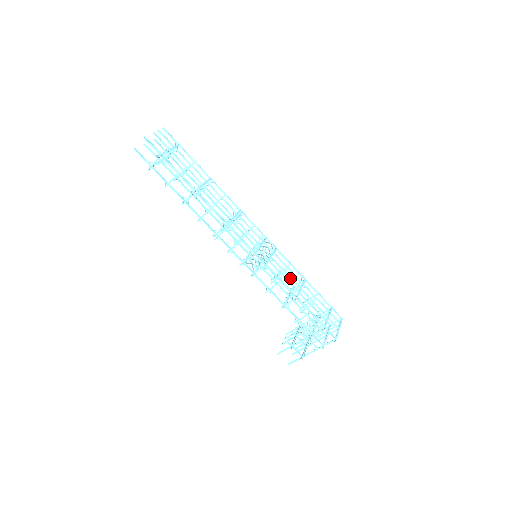
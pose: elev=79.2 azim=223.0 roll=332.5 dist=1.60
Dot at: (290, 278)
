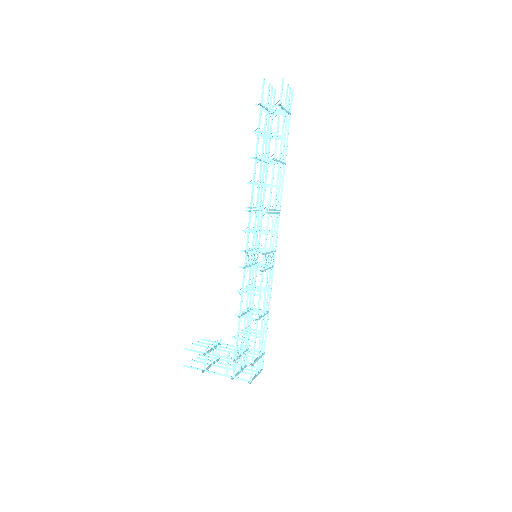
Dot at: (264, 299)
